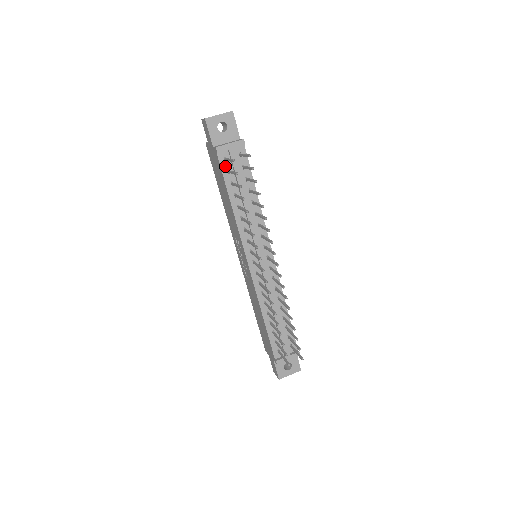
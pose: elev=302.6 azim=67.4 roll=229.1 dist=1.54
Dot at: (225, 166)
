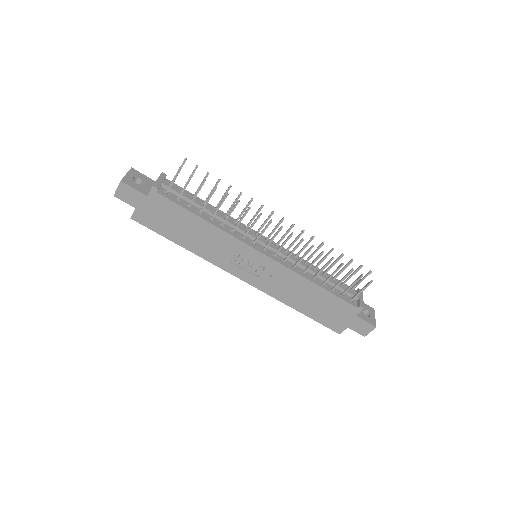
Dot at: (171, 198)
